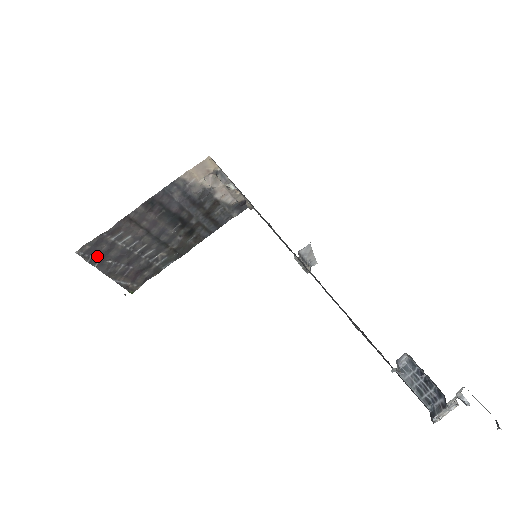
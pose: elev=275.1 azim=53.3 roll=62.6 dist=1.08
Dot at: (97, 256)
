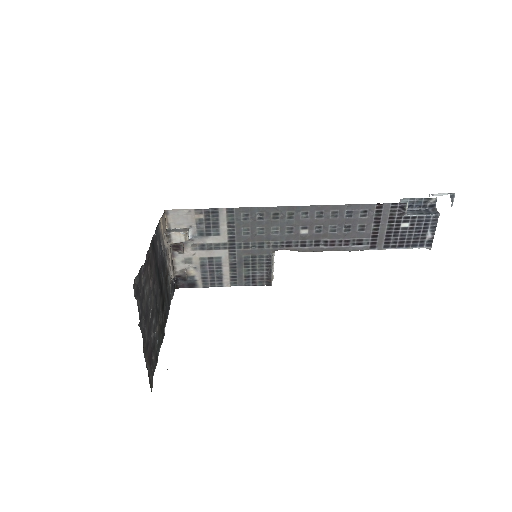
Dot at: (138, 305)
